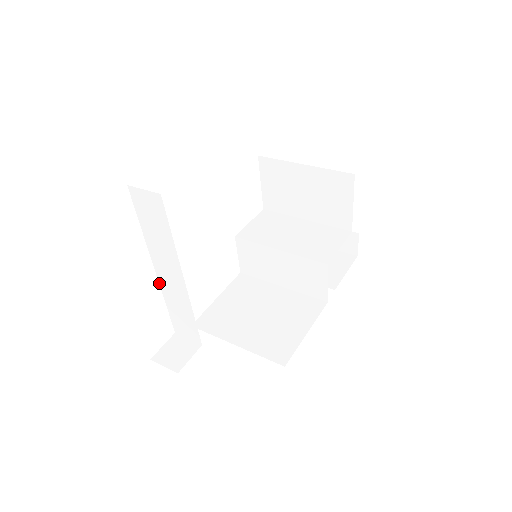
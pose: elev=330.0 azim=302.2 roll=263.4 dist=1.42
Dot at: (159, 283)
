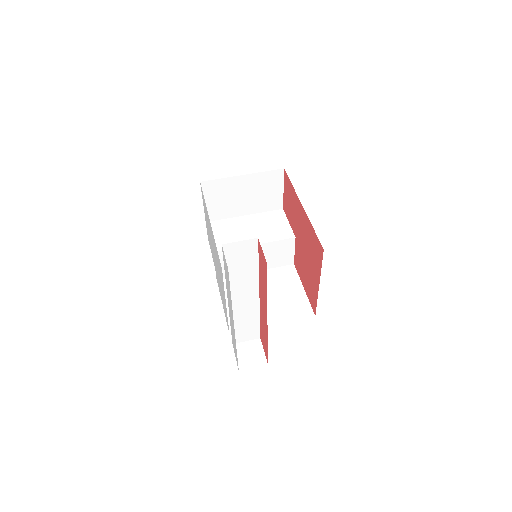
Dot at: occluded
